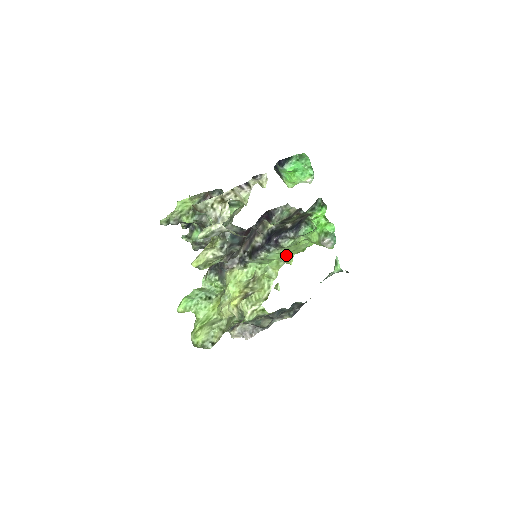
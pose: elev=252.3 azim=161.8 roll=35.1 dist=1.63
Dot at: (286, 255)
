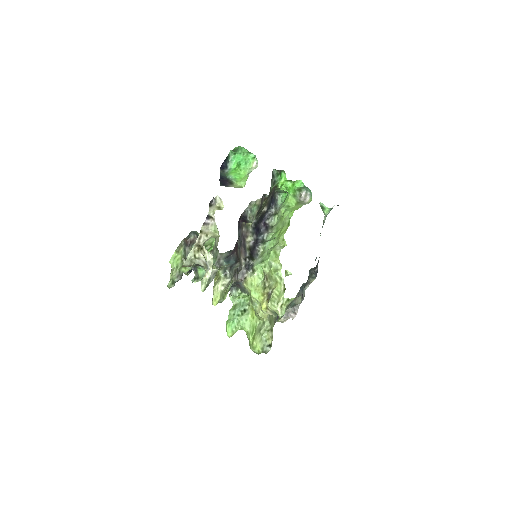
Dot at: (278, 239)
